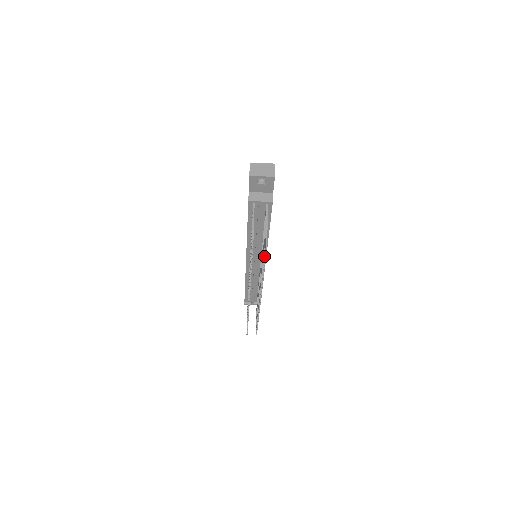
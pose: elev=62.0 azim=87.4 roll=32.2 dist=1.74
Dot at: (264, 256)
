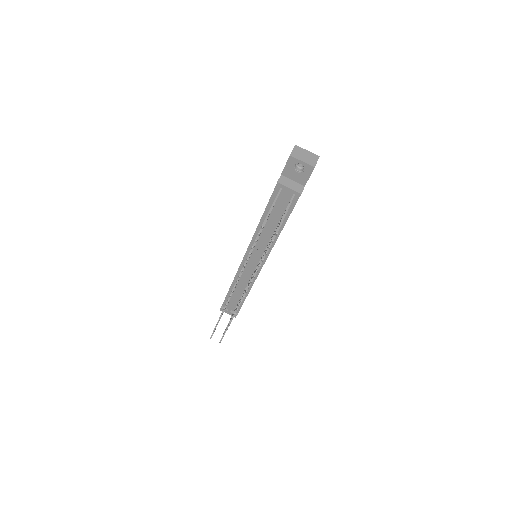
Dot at: (270, 244)
